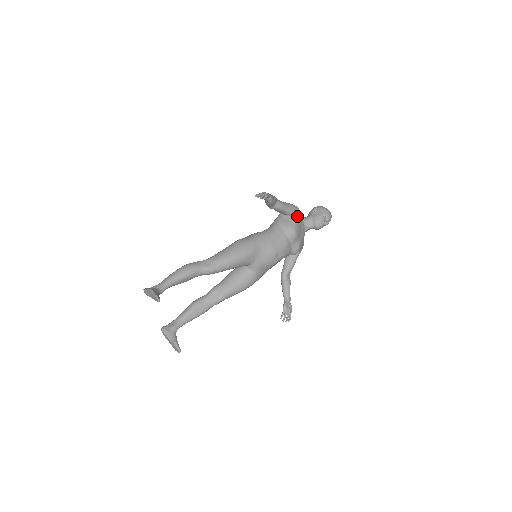
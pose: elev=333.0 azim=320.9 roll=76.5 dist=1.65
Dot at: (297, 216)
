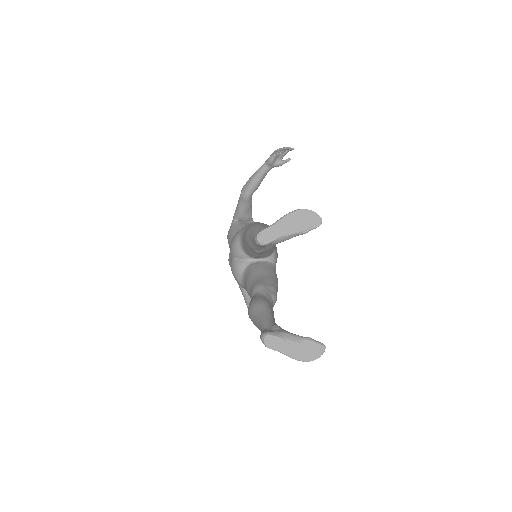
Dot at: occluded
